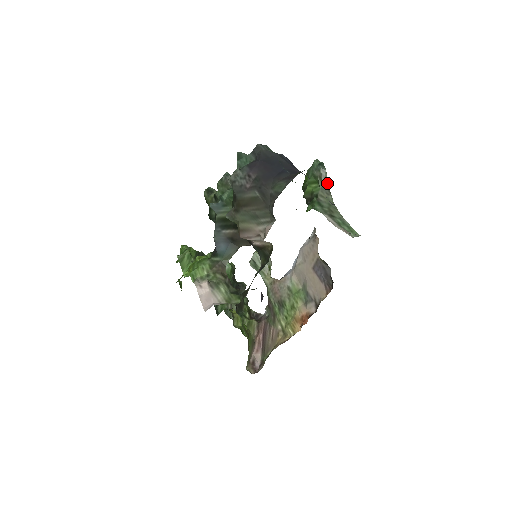
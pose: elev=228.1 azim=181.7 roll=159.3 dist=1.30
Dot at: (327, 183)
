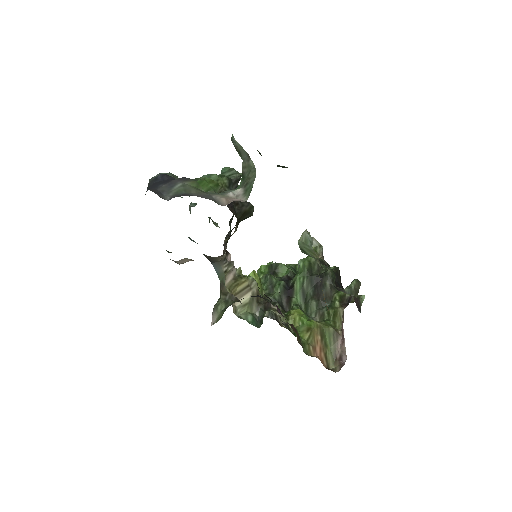
Dot at: (243, 150)
